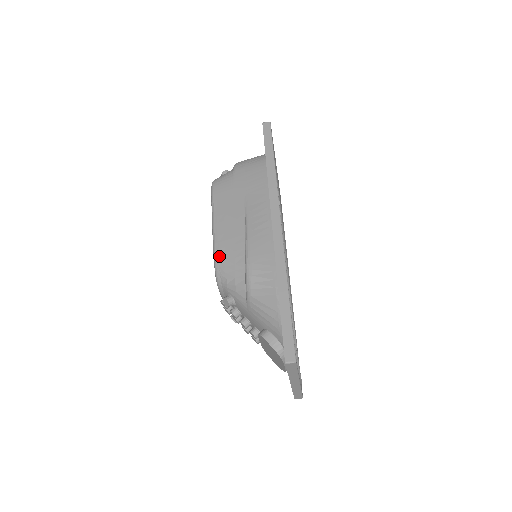
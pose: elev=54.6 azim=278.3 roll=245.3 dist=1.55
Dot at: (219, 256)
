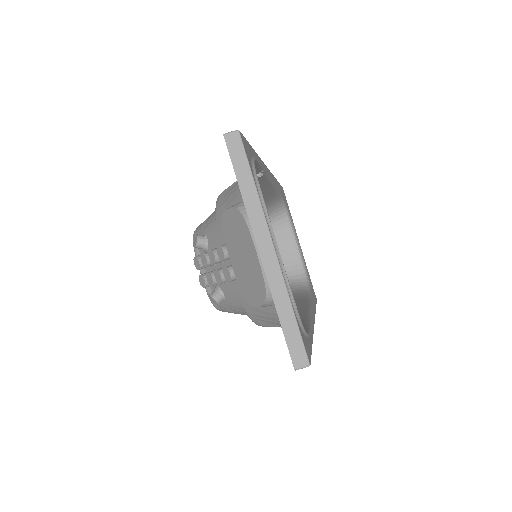
Dot at: occluded
